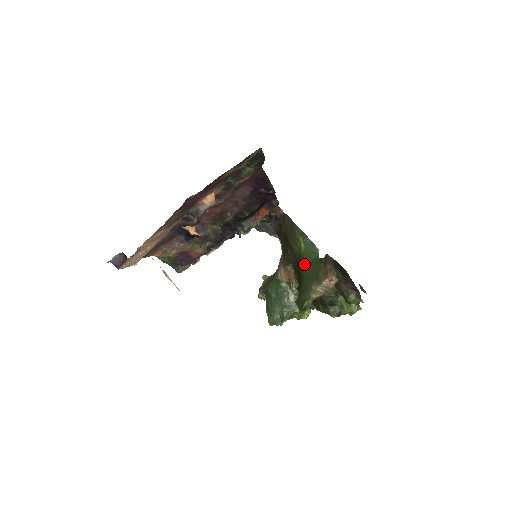
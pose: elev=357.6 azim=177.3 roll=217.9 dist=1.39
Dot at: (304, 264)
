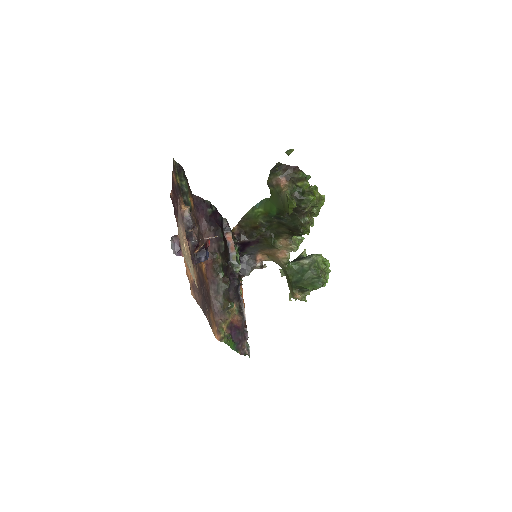
Dot at: (270, 209)
